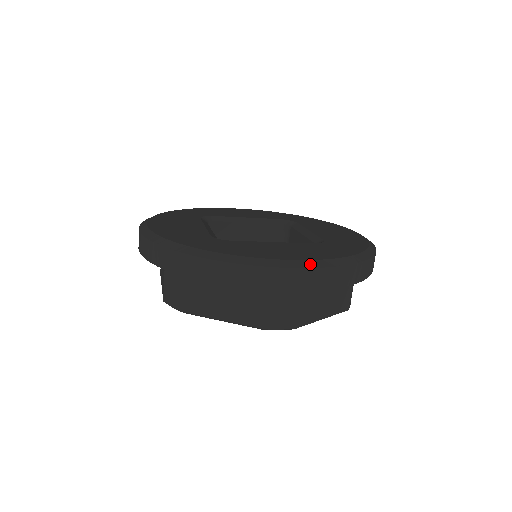
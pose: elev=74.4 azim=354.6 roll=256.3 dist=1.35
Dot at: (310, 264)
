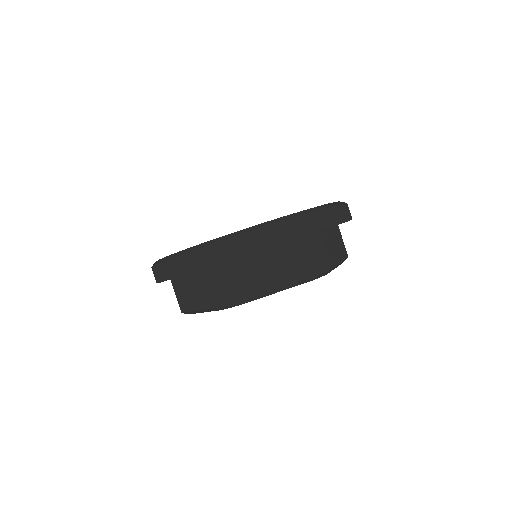
Dot at: (322, 207)
